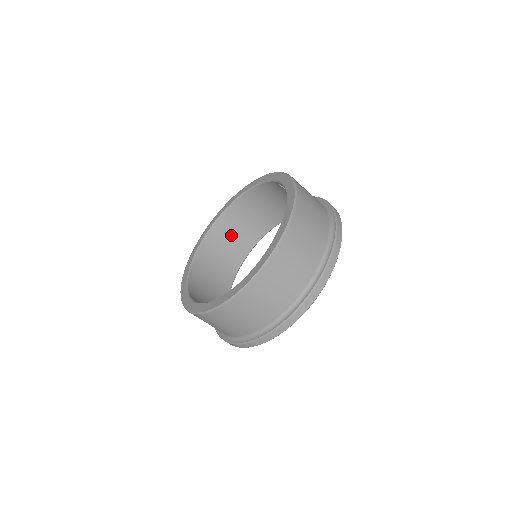
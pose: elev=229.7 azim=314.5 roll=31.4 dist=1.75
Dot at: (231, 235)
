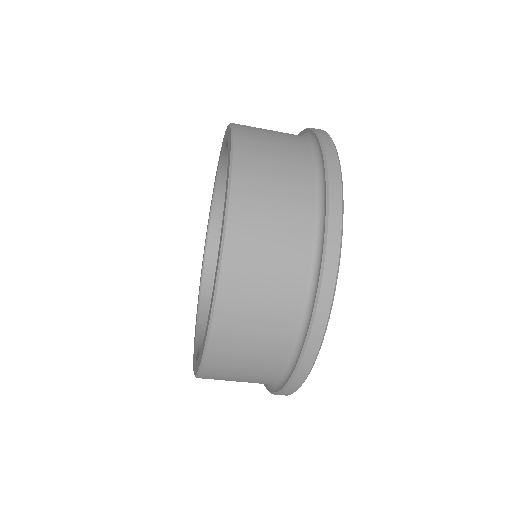
Dot at: occluded
